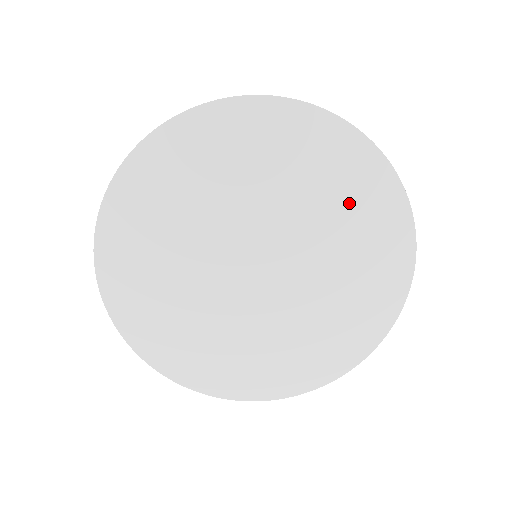
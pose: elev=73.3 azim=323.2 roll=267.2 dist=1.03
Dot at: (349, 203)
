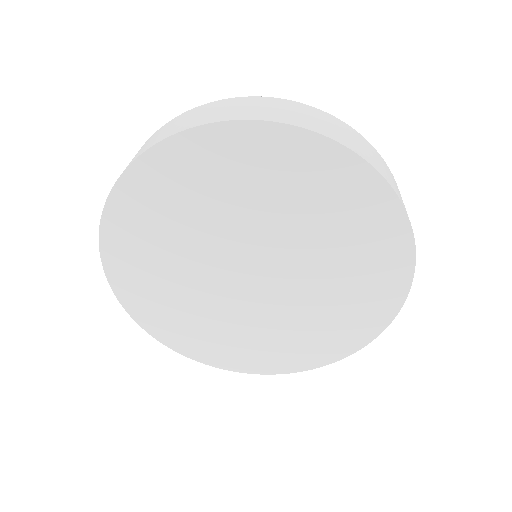
Dot at: (361, 271)
